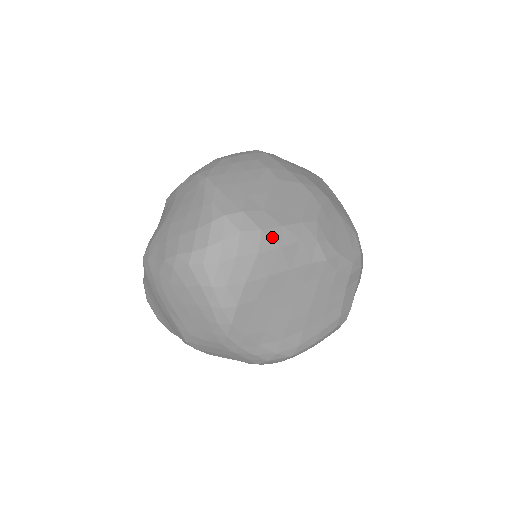
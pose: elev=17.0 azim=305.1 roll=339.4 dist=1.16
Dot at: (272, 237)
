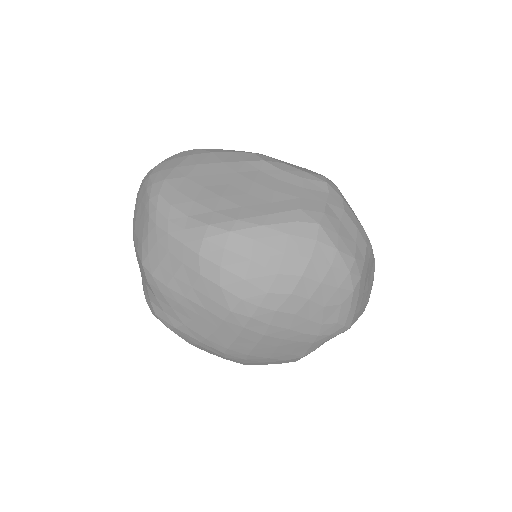
Dot at: (207, 150)
